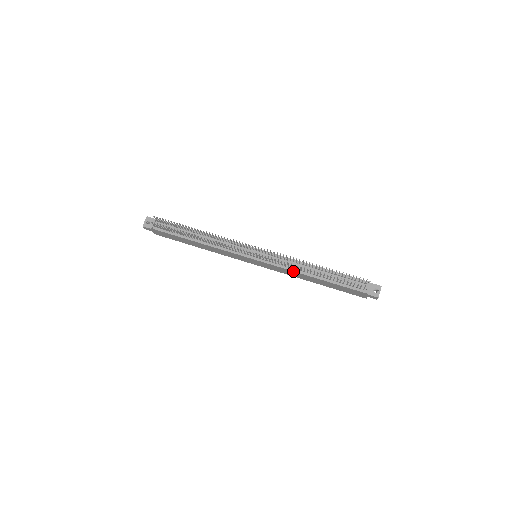
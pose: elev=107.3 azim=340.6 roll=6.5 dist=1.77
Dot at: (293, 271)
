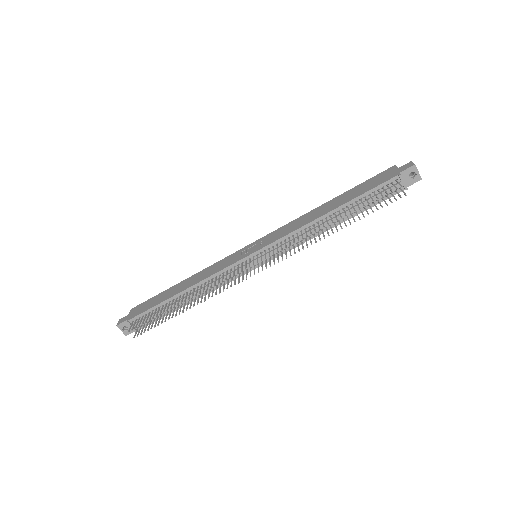
Dot at: occluded
